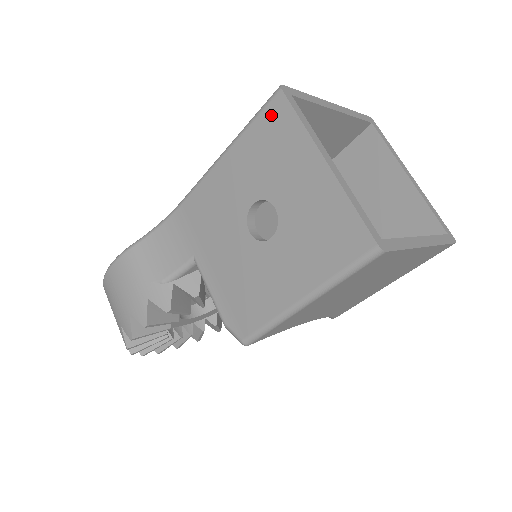
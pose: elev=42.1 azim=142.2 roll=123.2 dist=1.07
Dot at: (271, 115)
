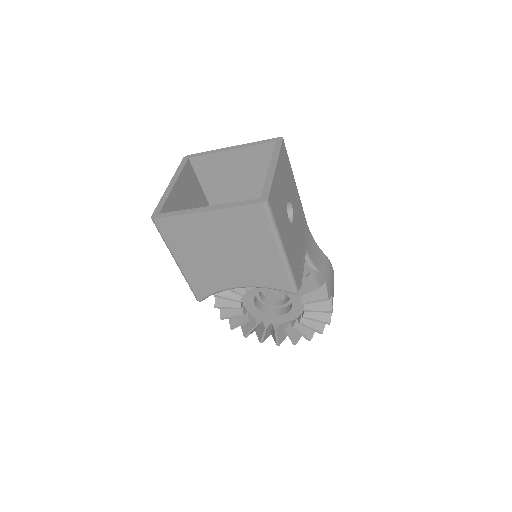
Dot at: occluded
